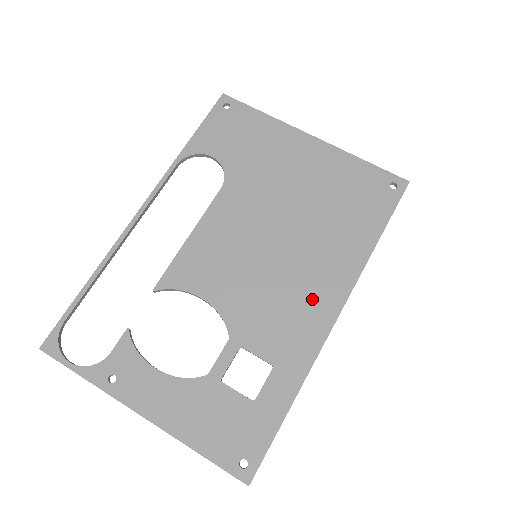
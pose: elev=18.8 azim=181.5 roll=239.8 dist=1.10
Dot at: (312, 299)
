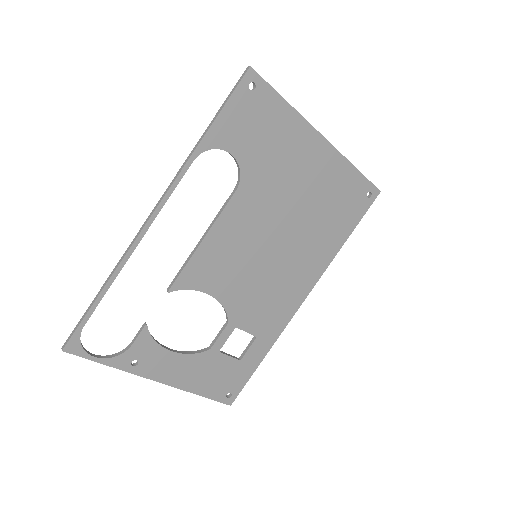
Dot at: (291, 289)
